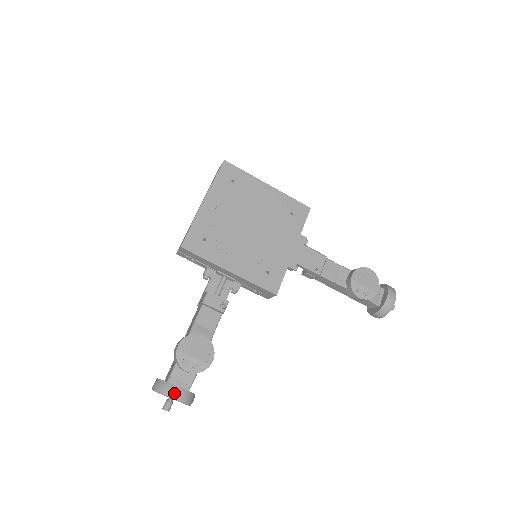
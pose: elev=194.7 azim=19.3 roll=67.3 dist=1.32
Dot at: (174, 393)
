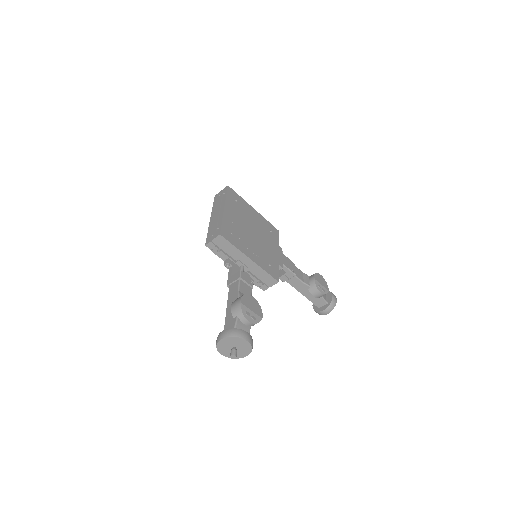
Dot at: (246, 336)
